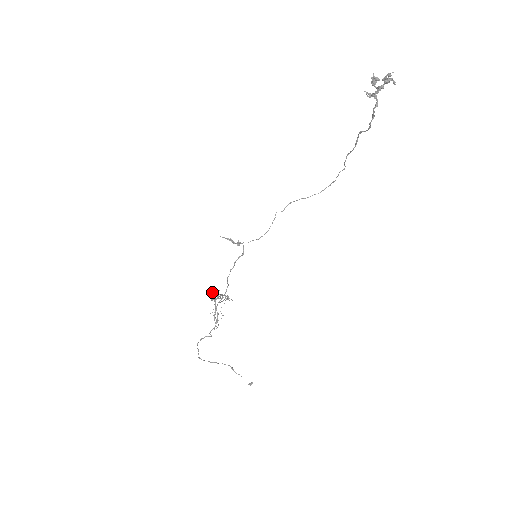
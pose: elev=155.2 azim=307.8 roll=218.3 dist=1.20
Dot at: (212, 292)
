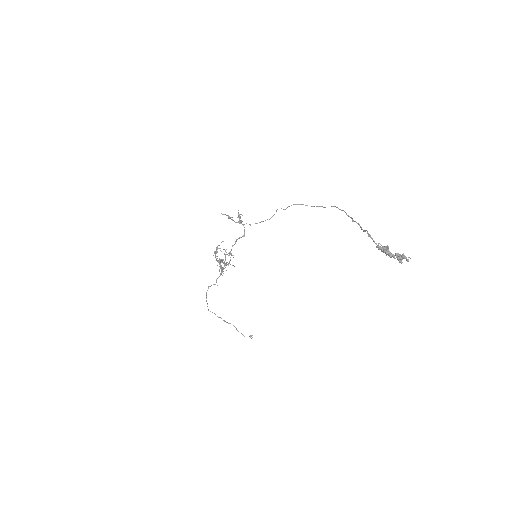
Dot at: (216, 252)
